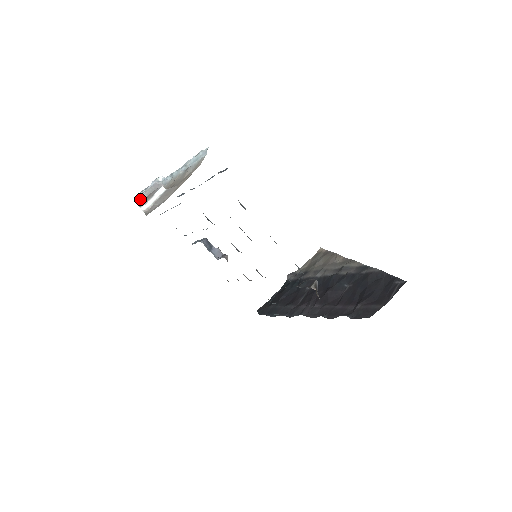
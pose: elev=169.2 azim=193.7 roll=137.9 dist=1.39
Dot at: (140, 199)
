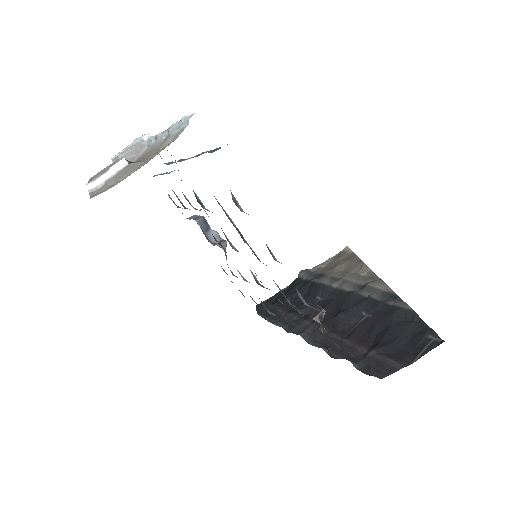
Dot at: (113, 161)
